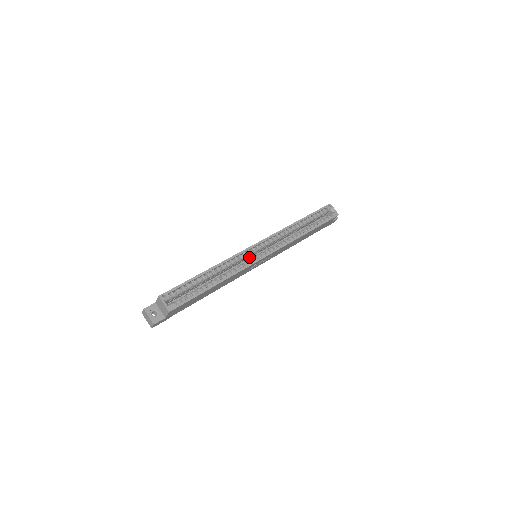
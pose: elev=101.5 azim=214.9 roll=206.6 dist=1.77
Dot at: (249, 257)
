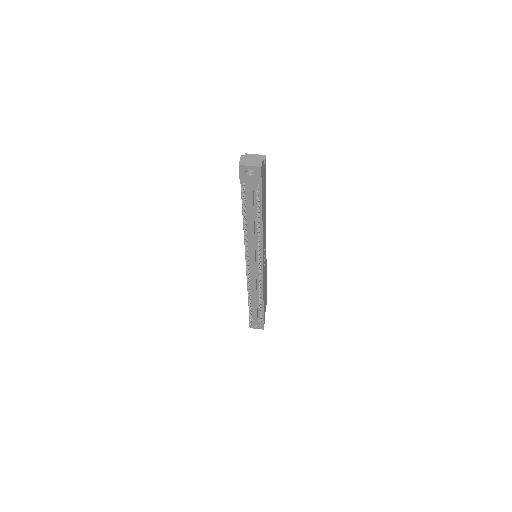
Dot at: occluded
